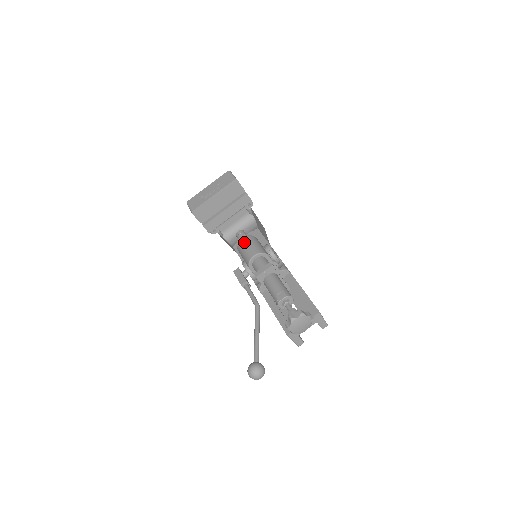
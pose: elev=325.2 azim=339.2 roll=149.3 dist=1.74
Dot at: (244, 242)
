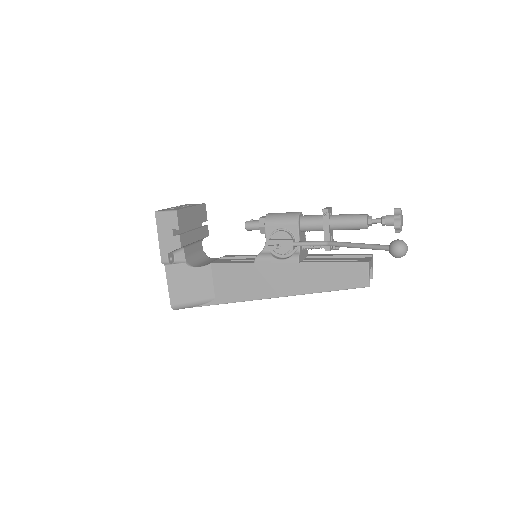
Dot at: (275, 213)
